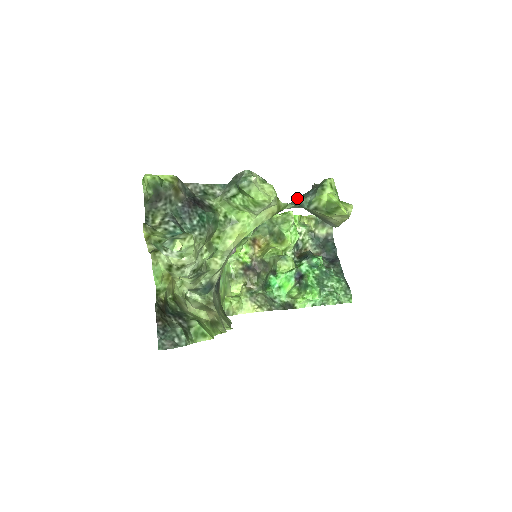
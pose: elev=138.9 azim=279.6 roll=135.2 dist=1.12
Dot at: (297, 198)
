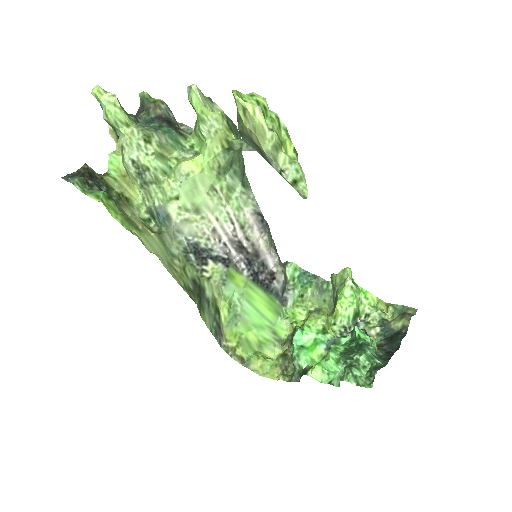
Dot at: occluded
